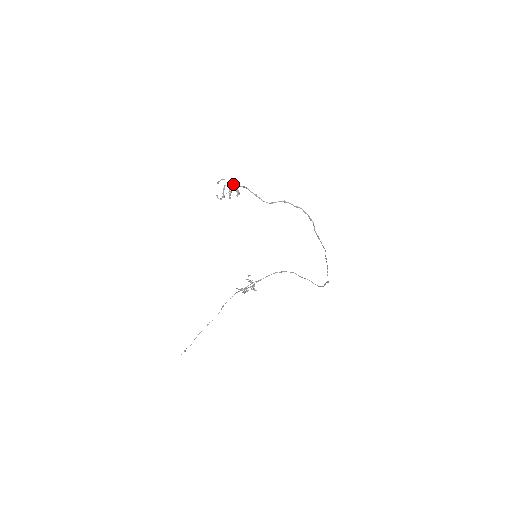
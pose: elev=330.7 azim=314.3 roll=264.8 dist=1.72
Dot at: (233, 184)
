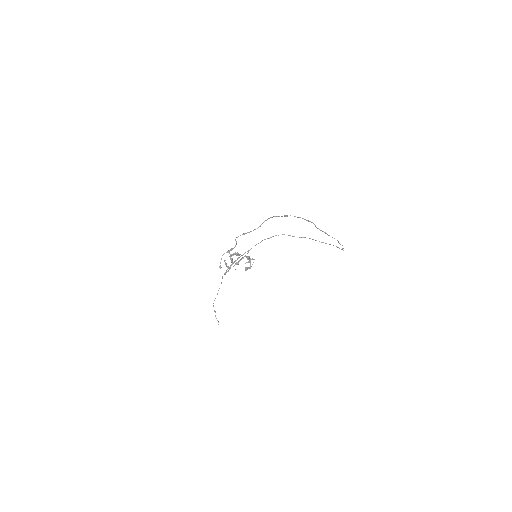
Dot at: (232, 255)
